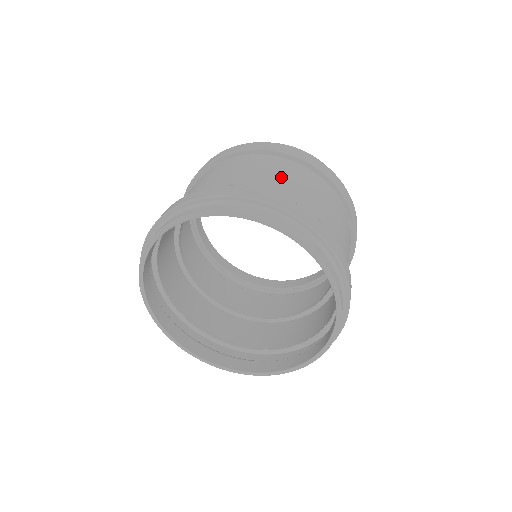
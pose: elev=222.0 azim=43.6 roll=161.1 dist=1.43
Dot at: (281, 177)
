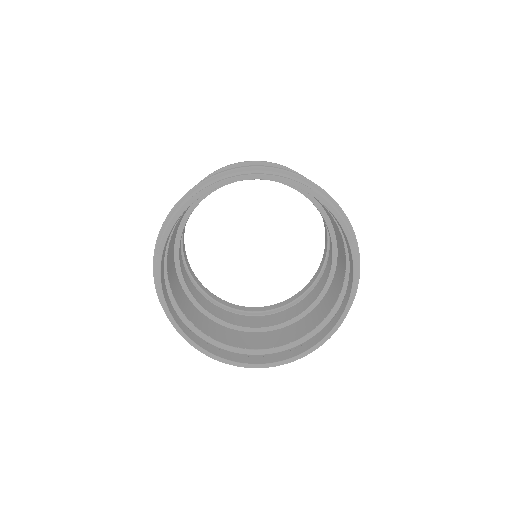
Dot at: occluded
